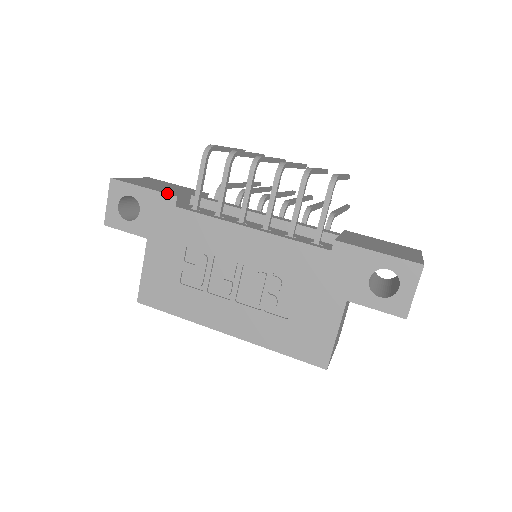
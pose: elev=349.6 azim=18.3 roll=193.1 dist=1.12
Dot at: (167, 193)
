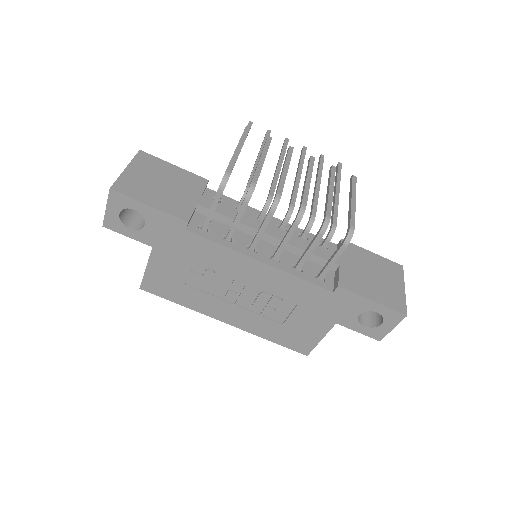
Dot at: (177, 216)
